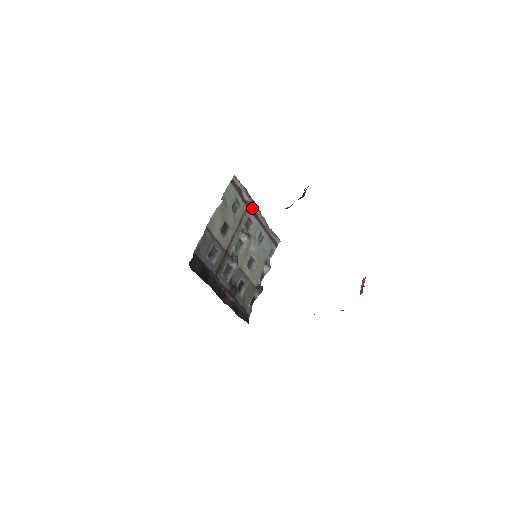
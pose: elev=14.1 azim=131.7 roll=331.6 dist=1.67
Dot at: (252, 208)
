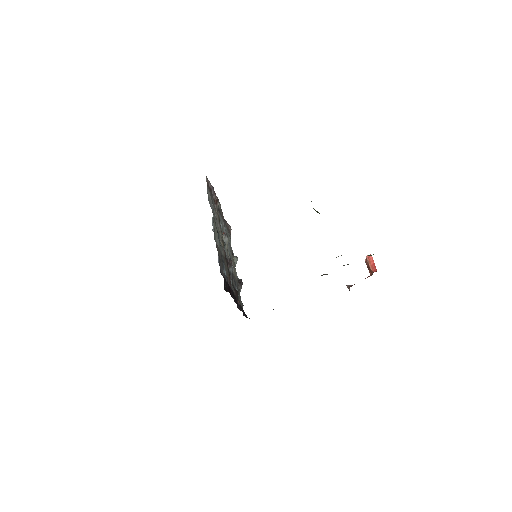
Dot at: occluded
